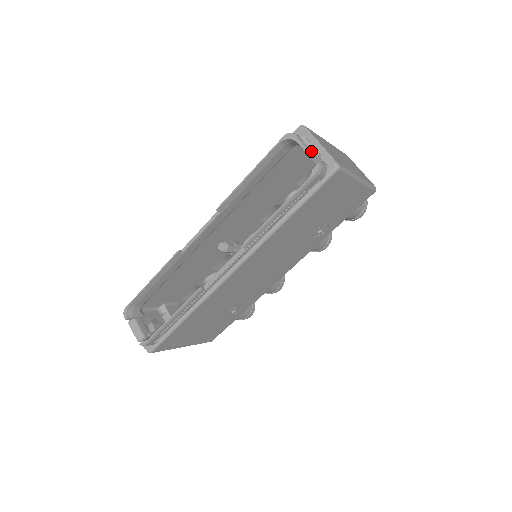
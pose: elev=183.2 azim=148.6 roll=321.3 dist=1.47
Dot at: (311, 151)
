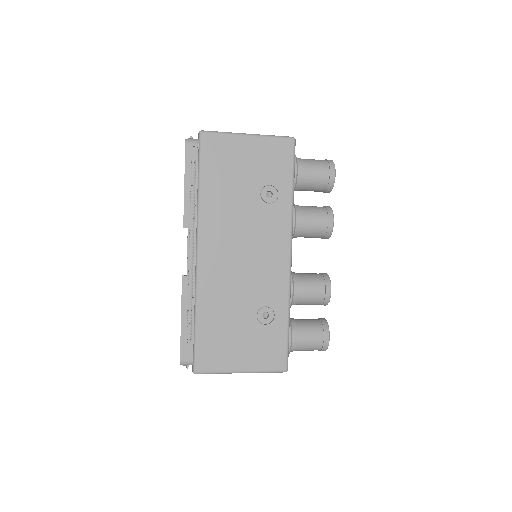
Dot at: occluded
